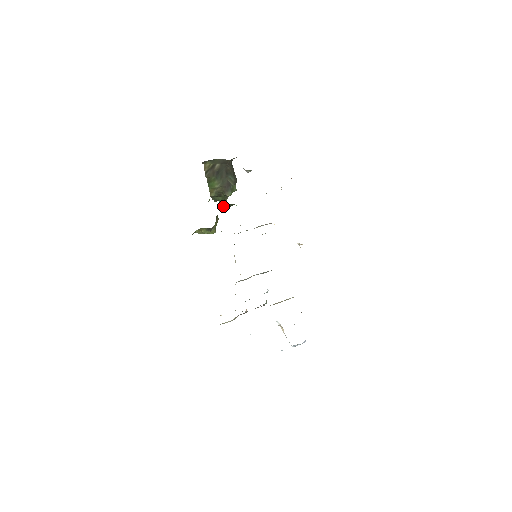
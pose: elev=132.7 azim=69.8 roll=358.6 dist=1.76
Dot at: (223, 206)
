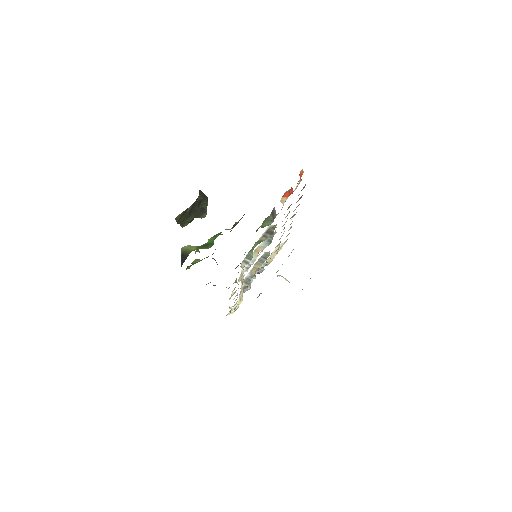
Dot at: occluded
